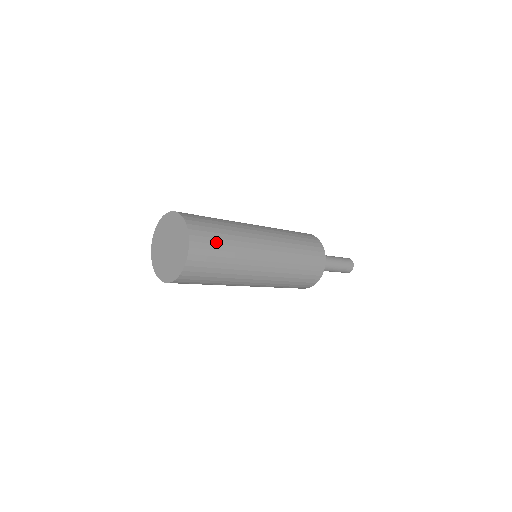
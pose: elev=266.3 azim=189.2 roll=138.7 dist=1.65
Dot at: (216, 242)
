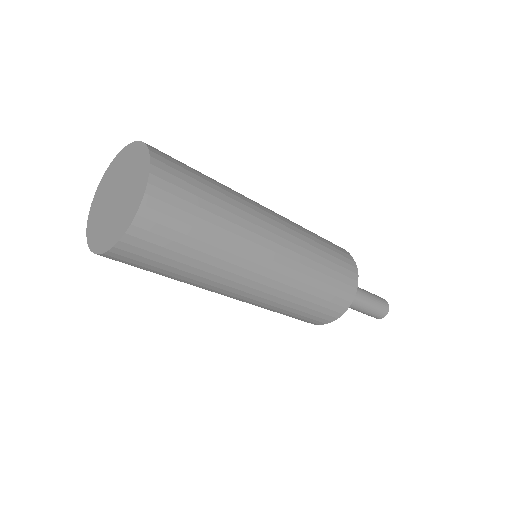
Dot at: (196, 184)
